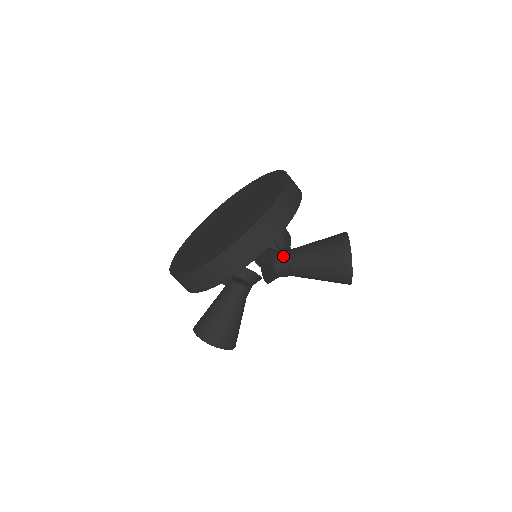
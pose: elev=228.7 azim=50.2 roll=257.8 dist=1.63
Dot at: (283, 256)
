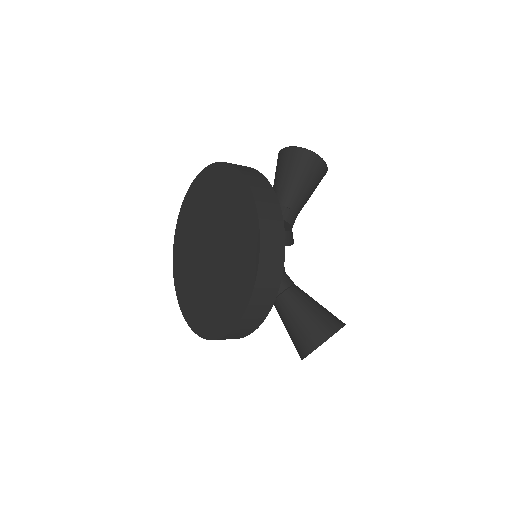
Dot at: occluded
